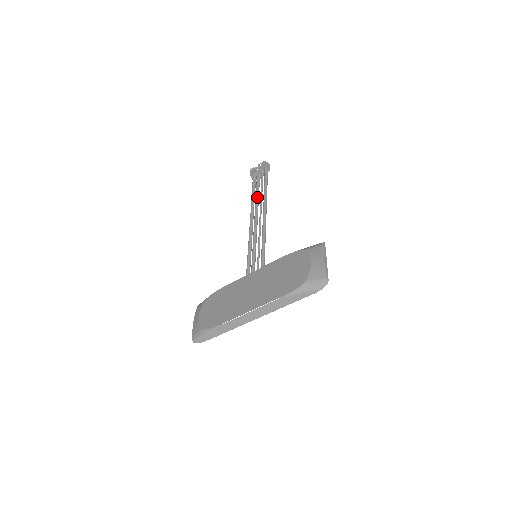
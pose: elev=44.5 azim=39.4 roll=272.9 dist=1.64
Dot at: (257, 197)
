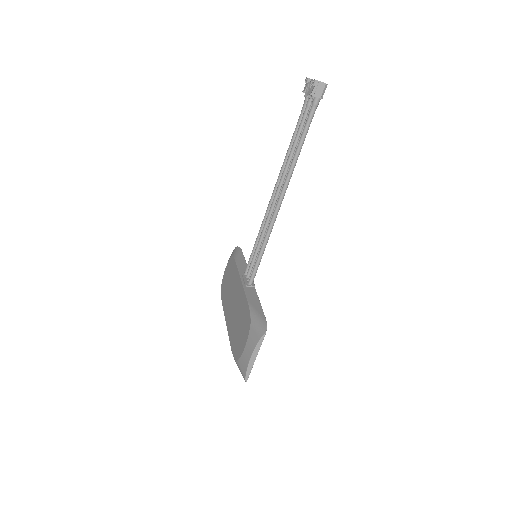
Dot at: (291, 151)
